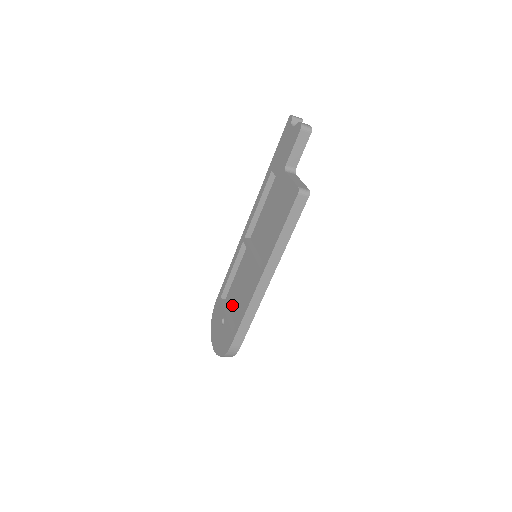
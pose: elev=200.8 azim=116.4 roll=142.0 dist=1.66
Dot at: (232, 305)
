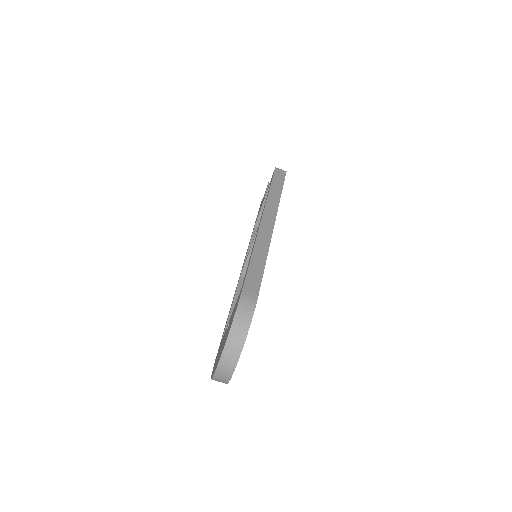
Dot at: occluded
